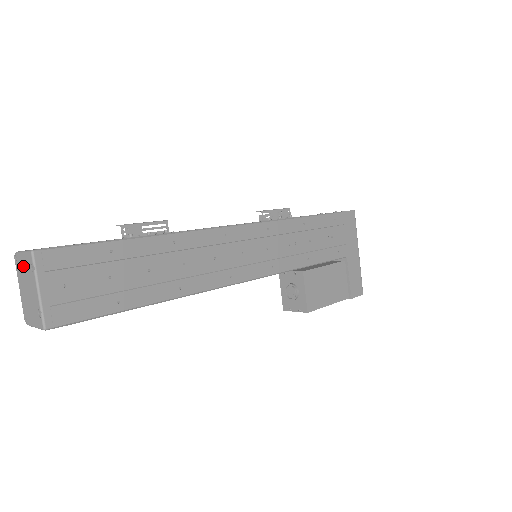
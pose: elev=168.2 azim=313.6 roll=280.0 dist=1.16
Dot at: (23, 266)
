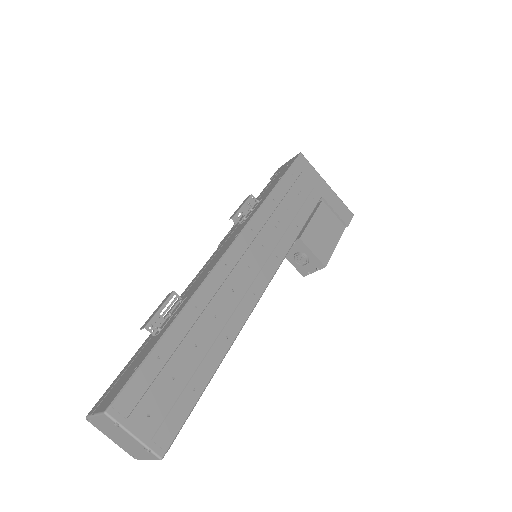
Dot at: (103, 425)
